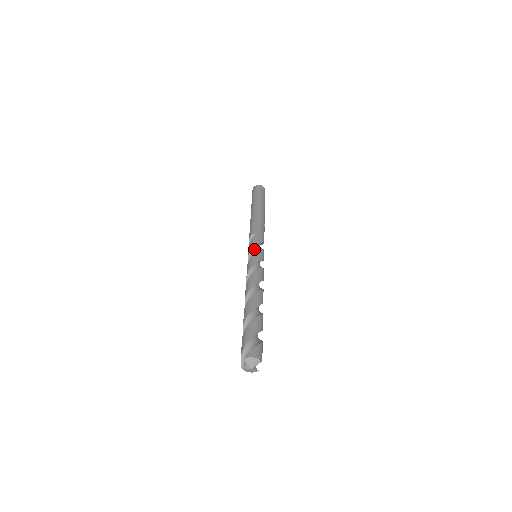
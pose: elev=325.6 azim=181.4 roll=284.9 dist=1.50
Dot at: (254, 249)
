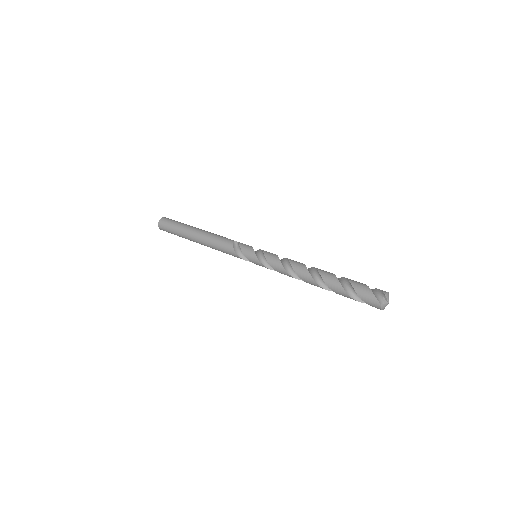
Dot at: (253, 250)
